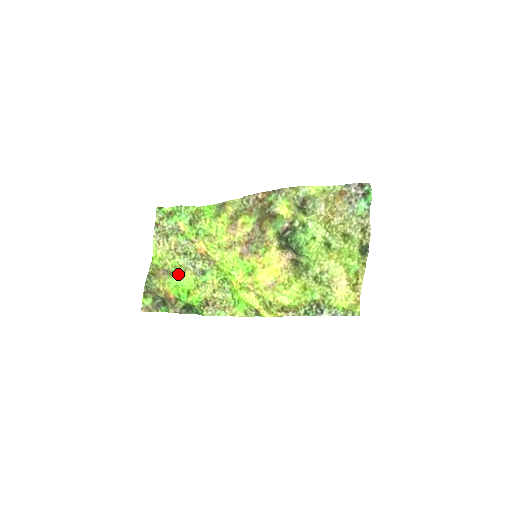
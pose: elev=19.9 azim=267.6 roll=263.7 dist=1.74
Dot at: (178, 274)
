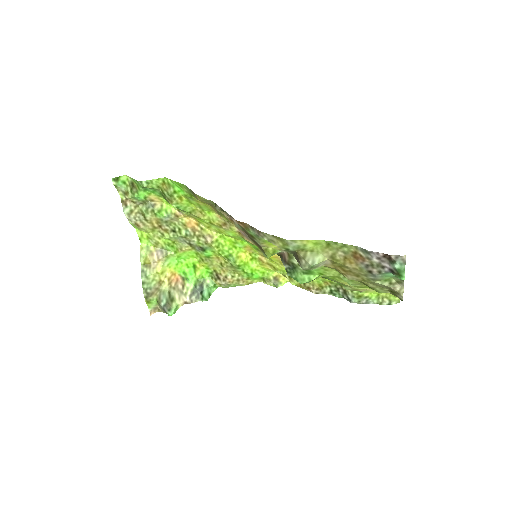
Dot at: (175, 251)
